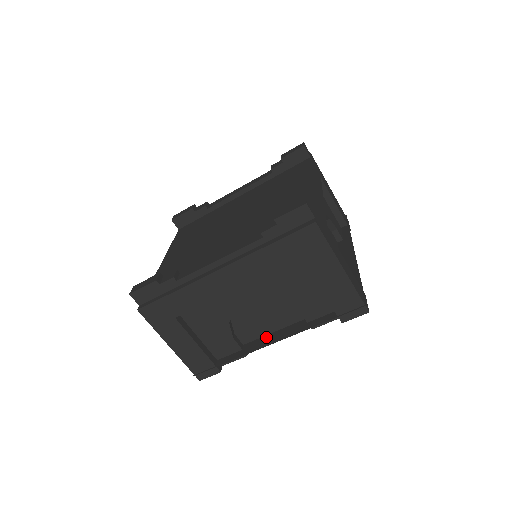
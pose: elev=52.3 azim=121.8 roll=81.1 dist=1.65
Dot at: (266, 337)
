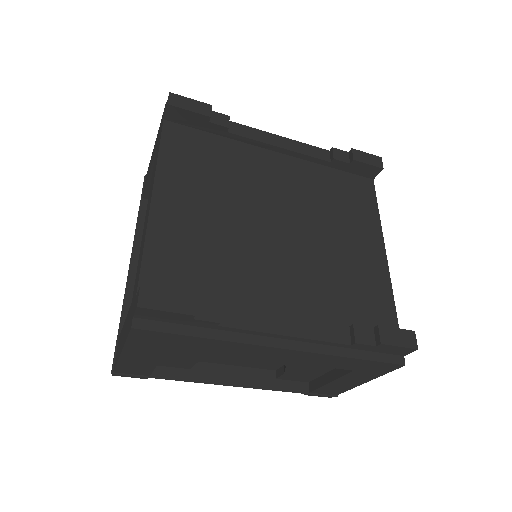
Dot at: (224, 368)
